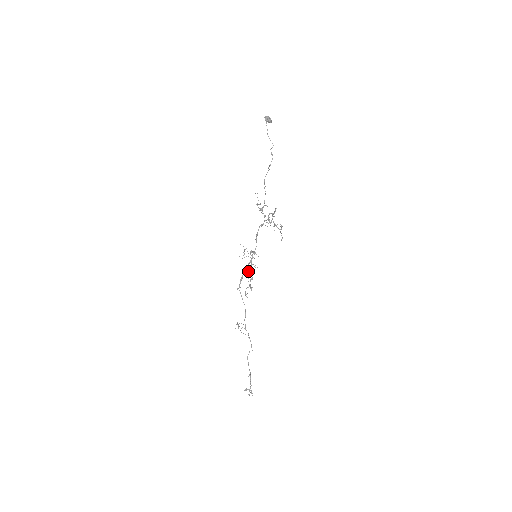
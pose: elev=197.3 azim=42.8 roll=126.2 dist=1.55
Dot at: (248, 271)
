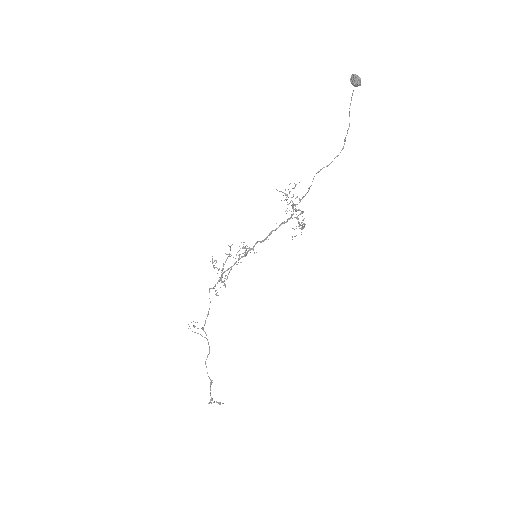
Dot at: occluded
